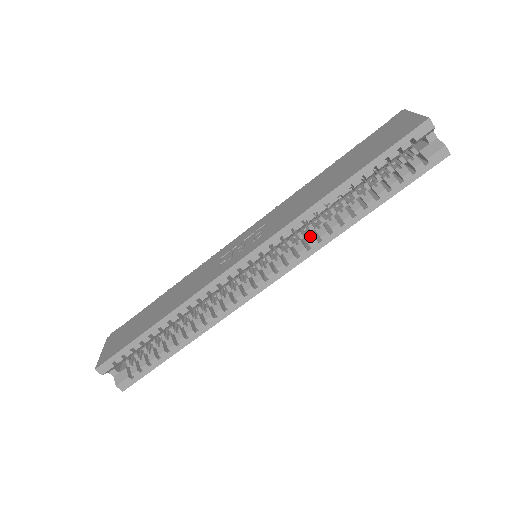
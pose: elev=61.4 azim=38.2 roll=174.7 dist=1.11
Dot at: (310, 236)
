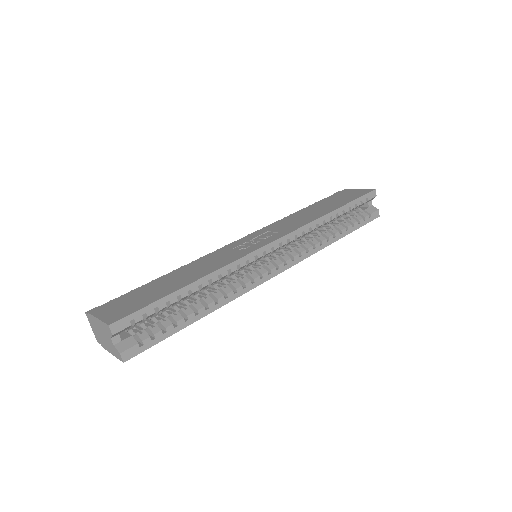
Dot at: (307, 244)
